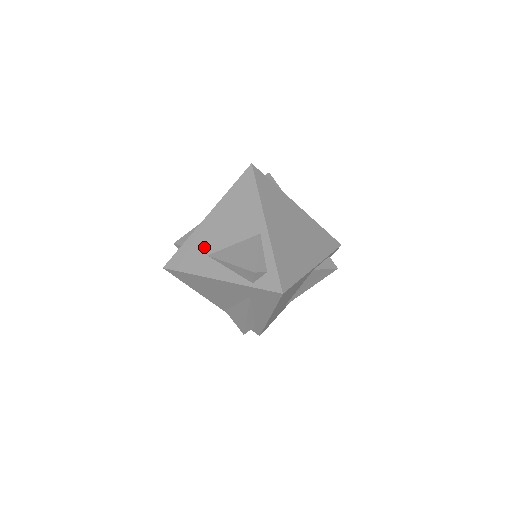
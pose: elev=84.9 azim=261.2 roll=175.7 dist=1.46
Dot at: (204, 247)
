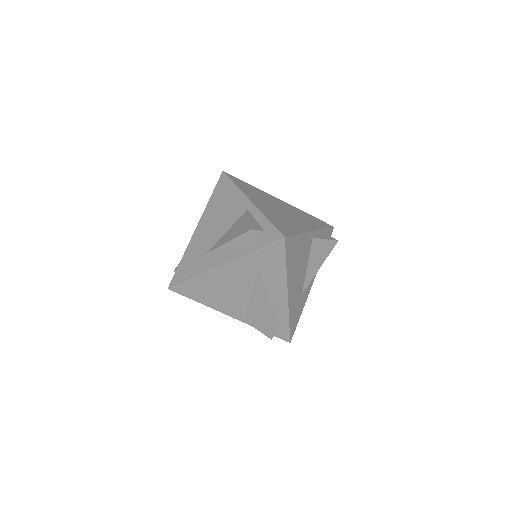
Dot at: (201, 249)
